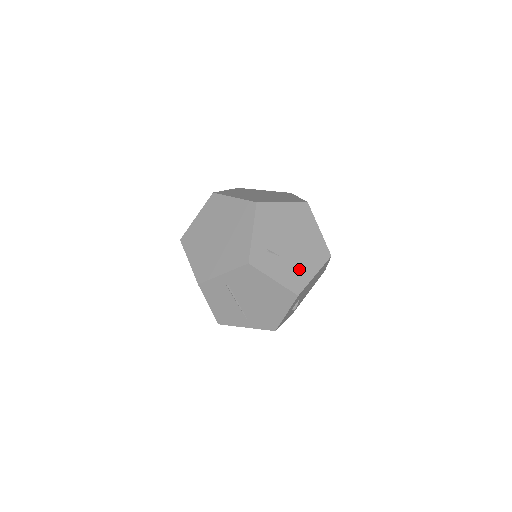
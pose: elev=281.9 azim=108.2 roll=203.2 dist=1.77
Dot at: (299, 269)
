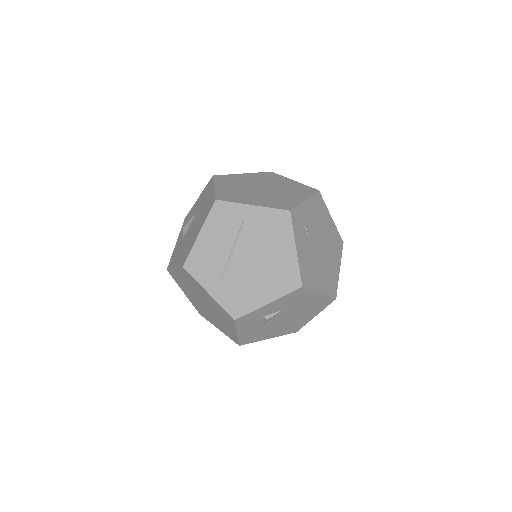
Dot at: (314, 271)
